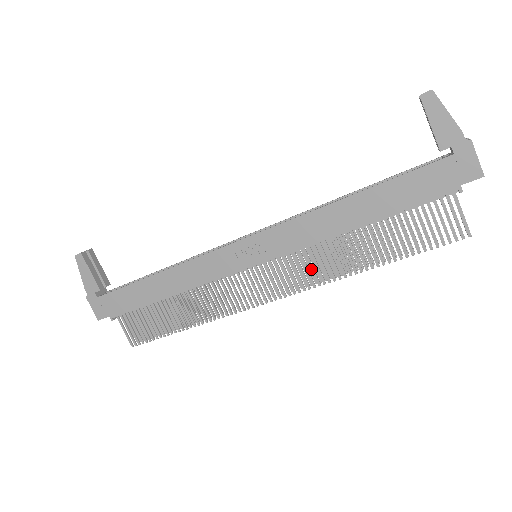
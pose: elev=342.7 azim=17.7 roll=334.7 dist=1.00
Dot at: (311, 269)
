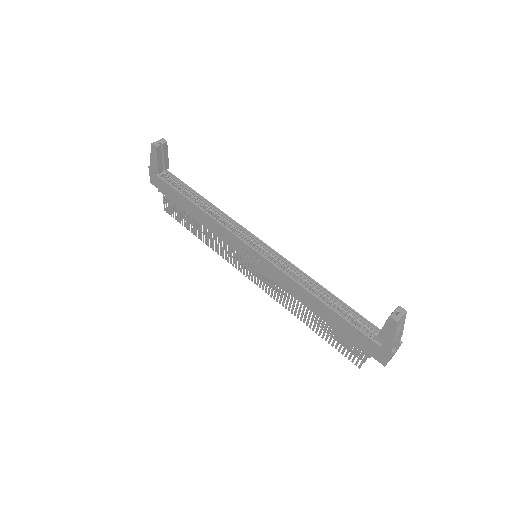
Dot at: (278, 293)
